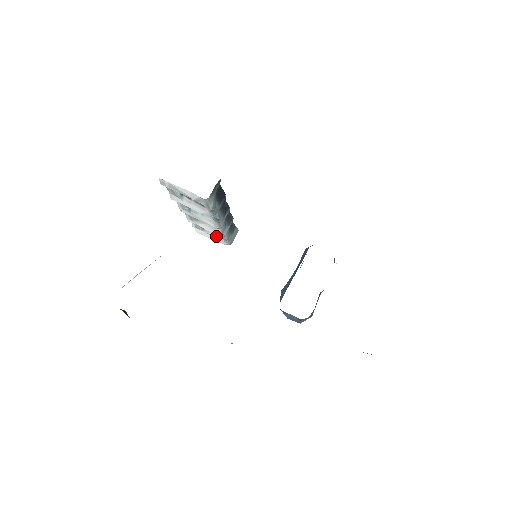
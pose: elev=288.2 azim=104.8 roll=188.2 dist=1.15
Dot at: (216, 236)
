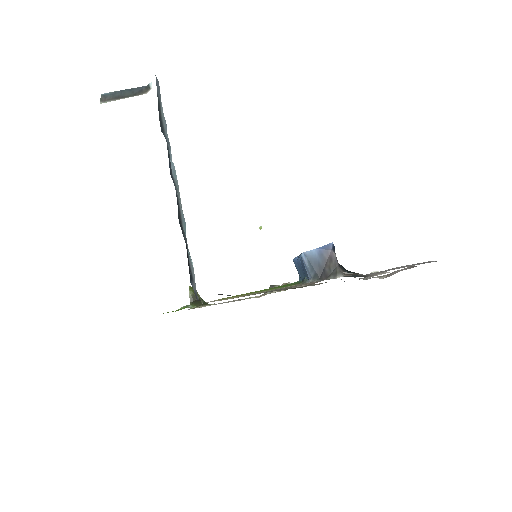
Dot at: occluded
